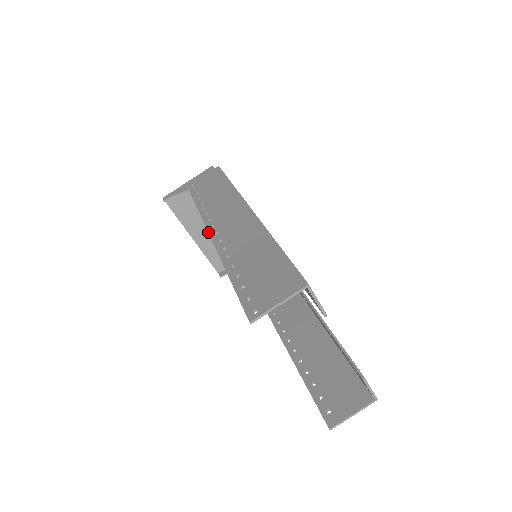
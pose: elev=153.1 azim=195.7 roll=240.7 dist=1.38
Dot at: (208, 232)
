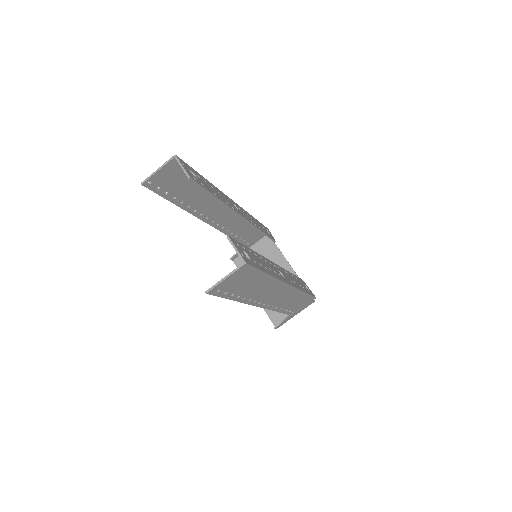
Dot at: (206, 222)
